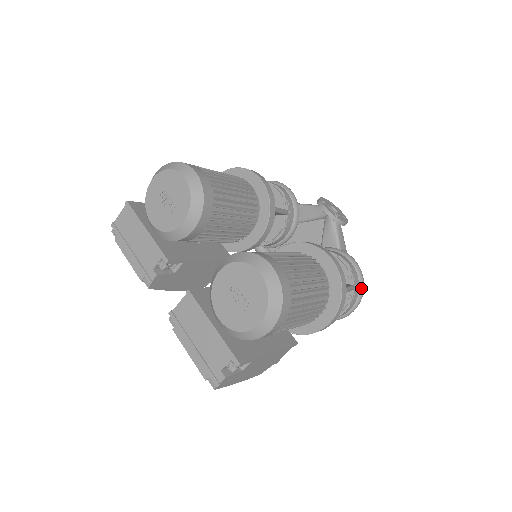
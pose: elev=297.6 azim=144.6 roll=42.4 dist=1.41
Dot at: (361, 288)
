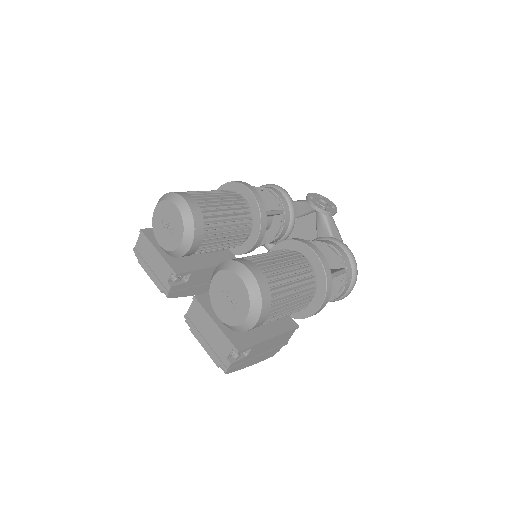
Dot at: (354, 270)
